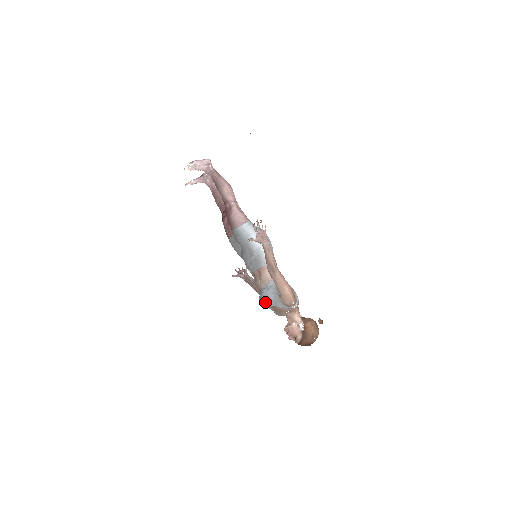
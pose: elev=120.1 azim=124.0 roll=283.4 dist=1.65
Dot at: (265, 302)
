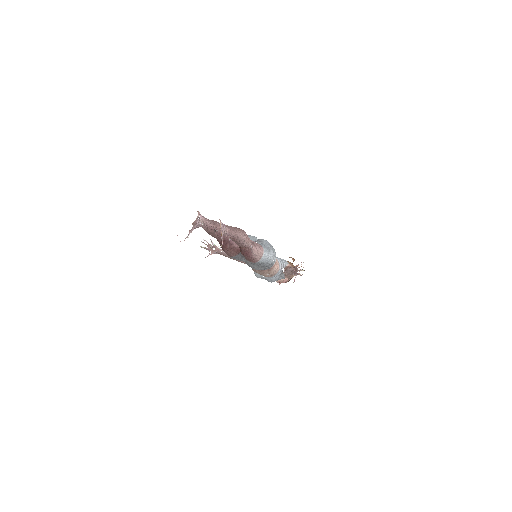
Dot at: occluded
